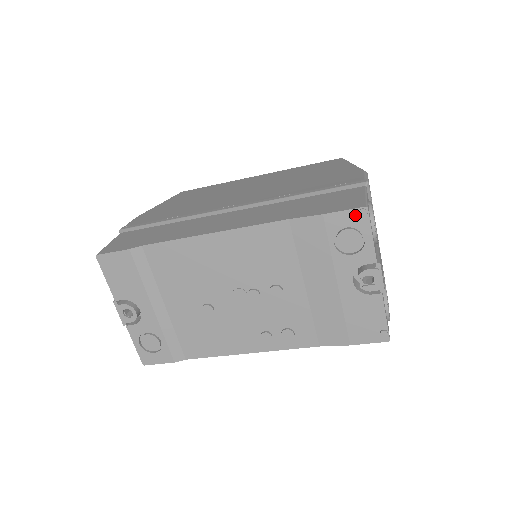
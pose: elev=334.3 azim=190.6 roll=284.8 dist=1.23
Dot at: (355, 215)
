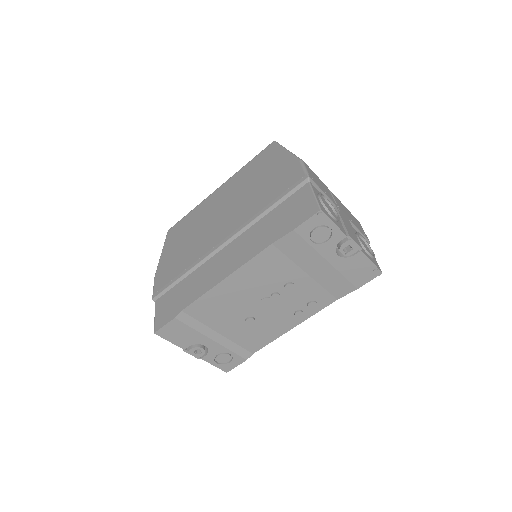
Dot at: (316, 219)
